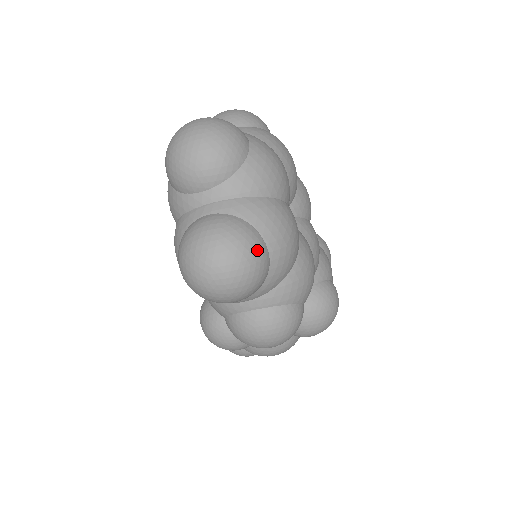
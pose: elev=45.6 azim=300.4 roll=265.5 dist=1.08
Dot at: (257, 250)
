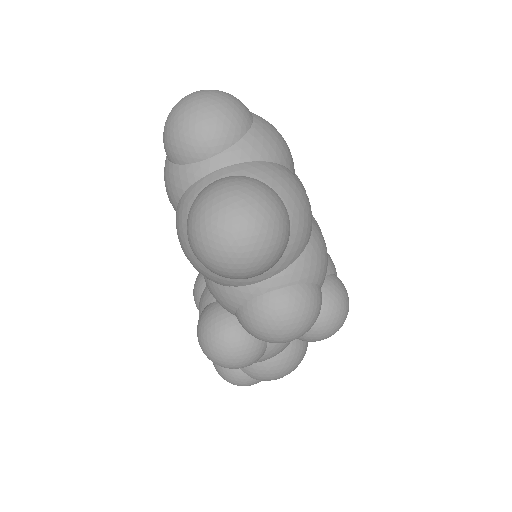
Dot at: (278, 207)
